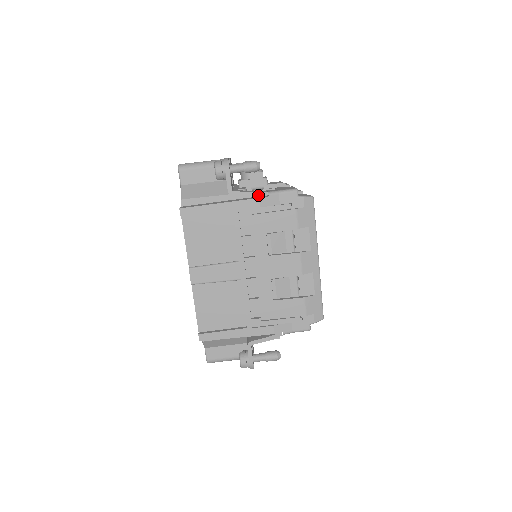
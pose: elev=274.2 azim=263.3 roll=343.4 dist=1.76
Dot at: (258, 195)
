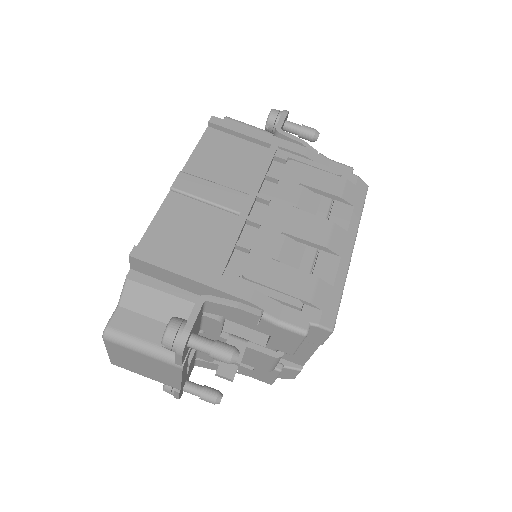
Dot at: (307, 147)
